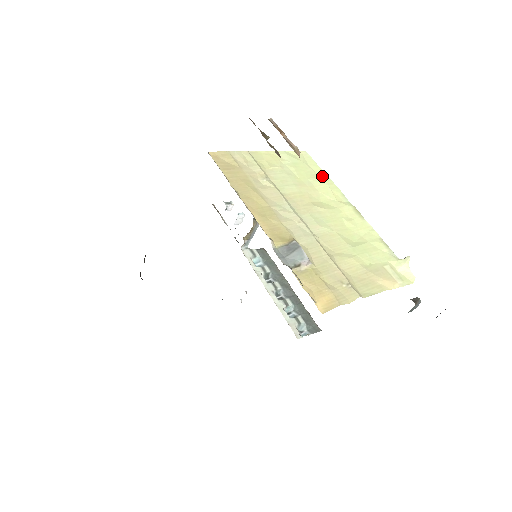
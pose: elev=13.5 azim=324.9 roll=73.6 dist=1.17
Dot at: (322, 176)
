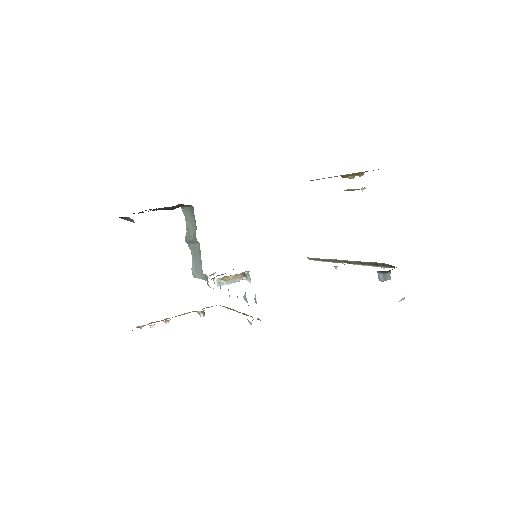
Dot at: occluded
